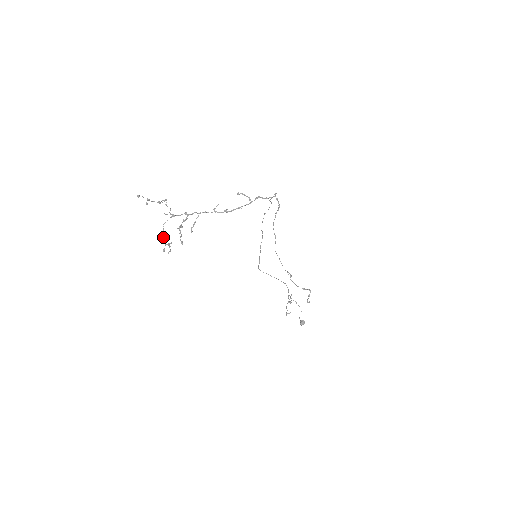
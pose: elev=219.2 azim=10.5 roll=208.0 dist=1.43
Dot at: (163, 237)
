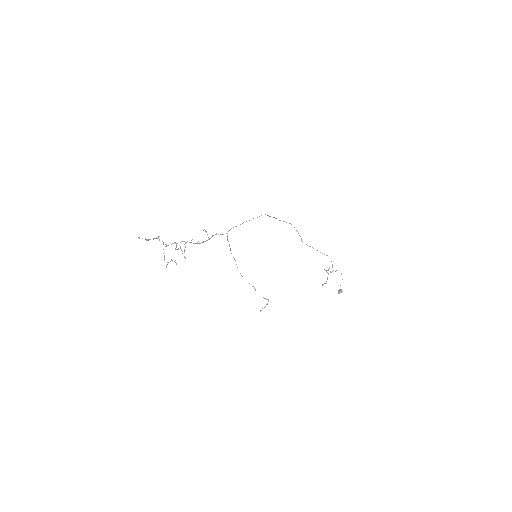
Dot at: (164, 258)
